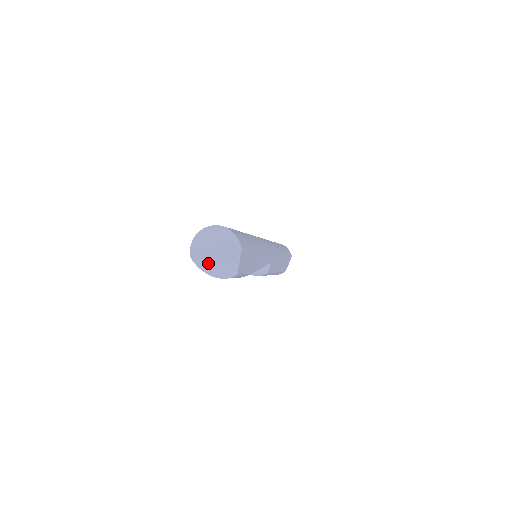
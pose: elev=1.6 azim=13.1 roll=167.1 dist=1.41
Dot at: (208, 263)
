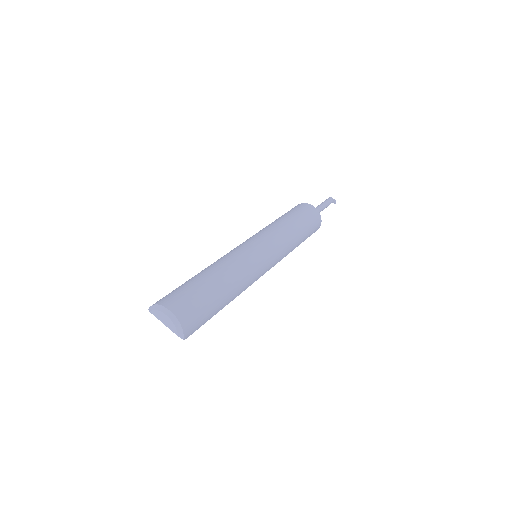
Dot at: occluded
